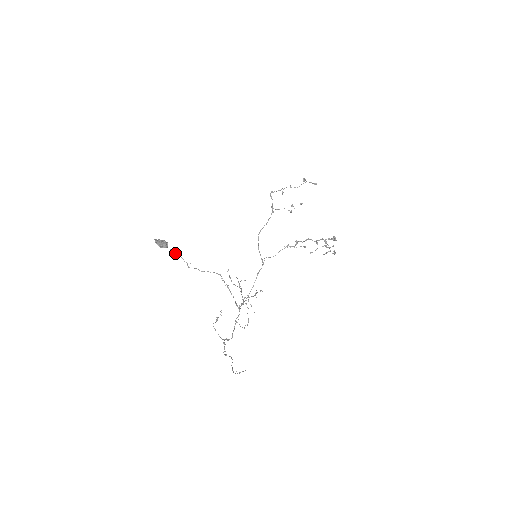
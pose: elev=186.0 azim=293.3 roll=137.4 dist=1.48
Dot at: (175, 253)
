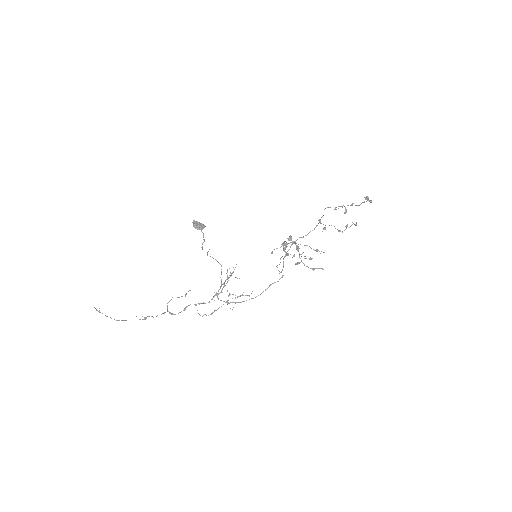
Dot at: (203, 236)
